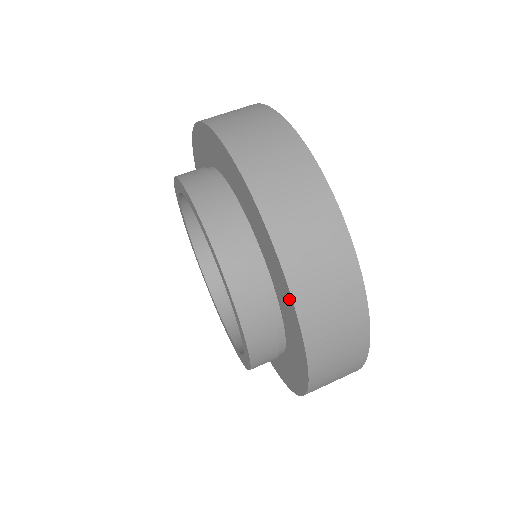
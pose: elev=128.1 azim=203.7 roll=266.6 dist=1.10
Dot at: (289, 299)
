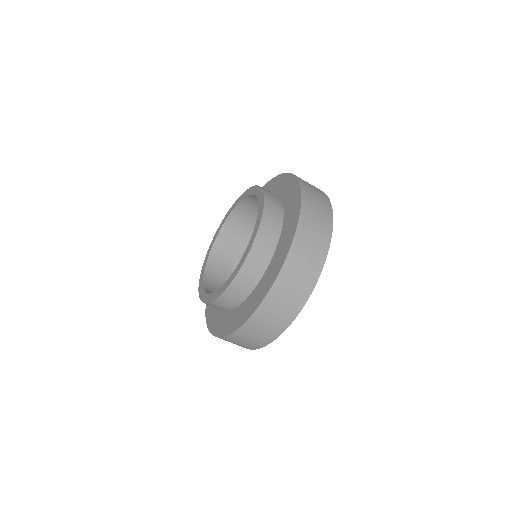
Dot at: (298, 193)
